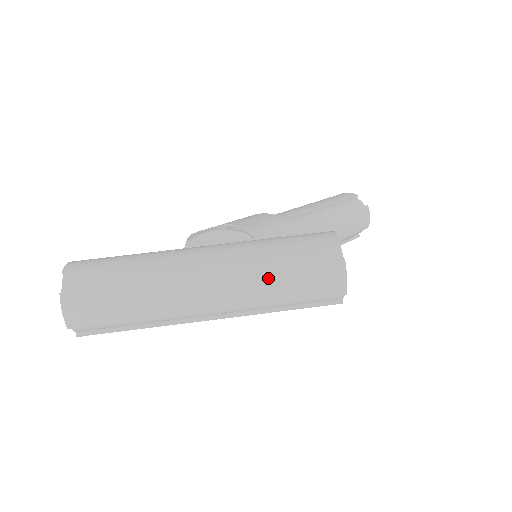
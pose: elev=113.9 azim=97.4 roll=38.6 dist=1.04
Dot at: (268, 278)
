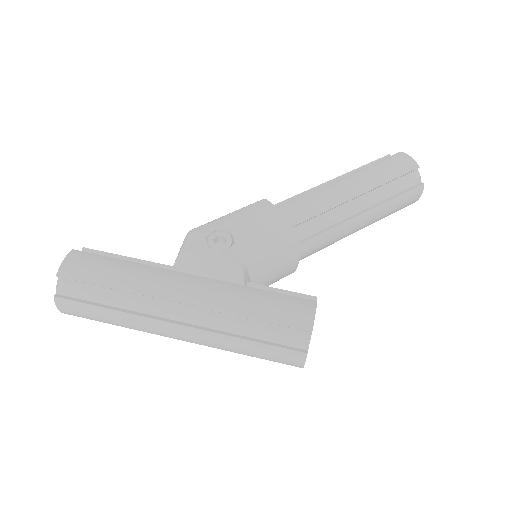
Dot at: (232, 343)
